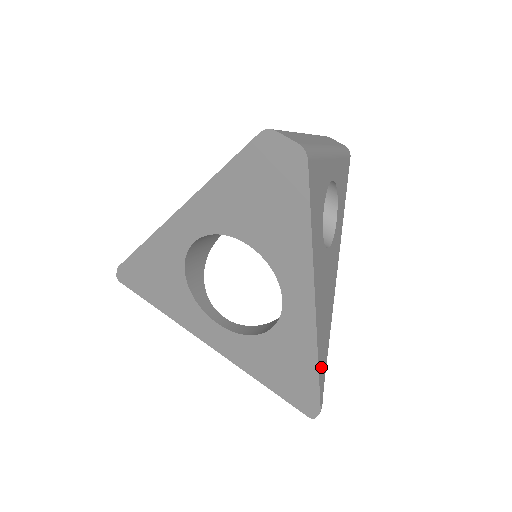
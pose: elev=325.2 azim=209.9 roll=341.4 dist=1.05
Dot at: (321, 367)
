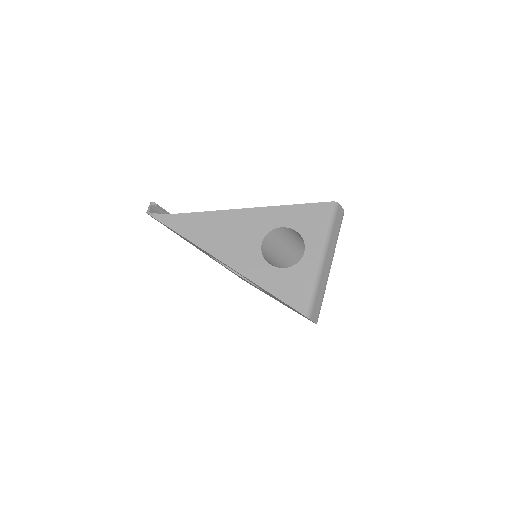
Dot at: occluded
